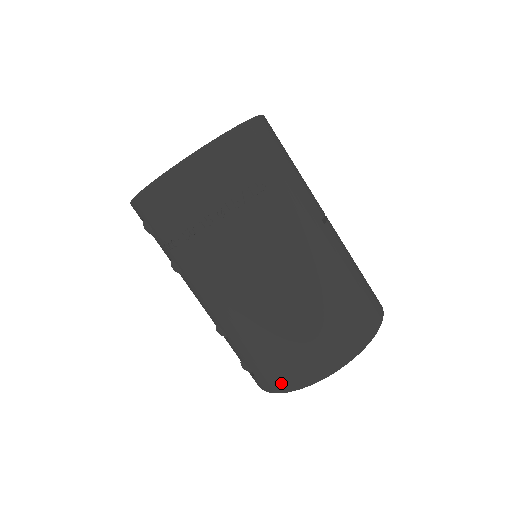
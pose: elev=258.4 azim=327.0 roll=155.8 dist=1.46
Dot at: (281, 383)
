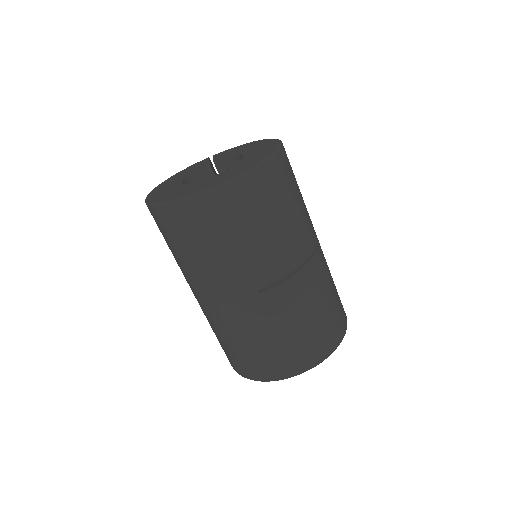
Dot at: occluded
